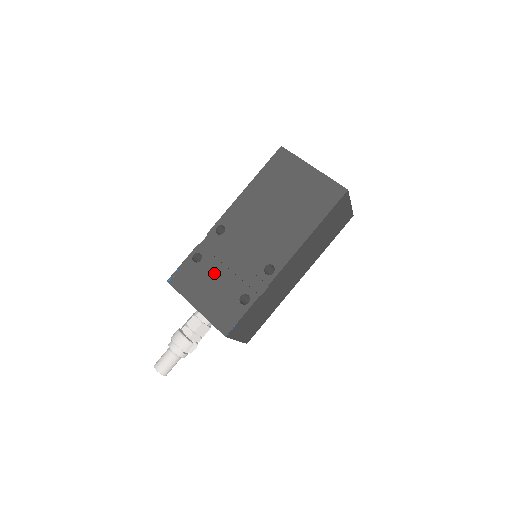
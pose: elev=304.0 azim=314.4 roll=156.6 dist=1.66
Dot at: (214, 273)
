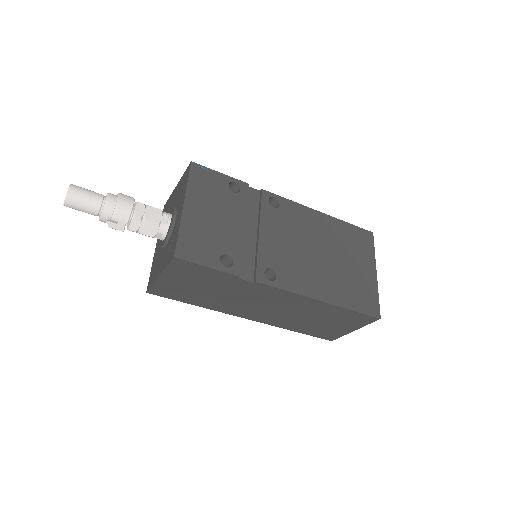
Dot at: (231, 213)
